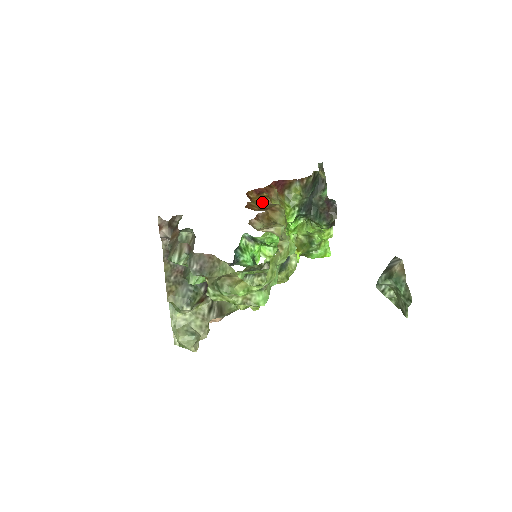
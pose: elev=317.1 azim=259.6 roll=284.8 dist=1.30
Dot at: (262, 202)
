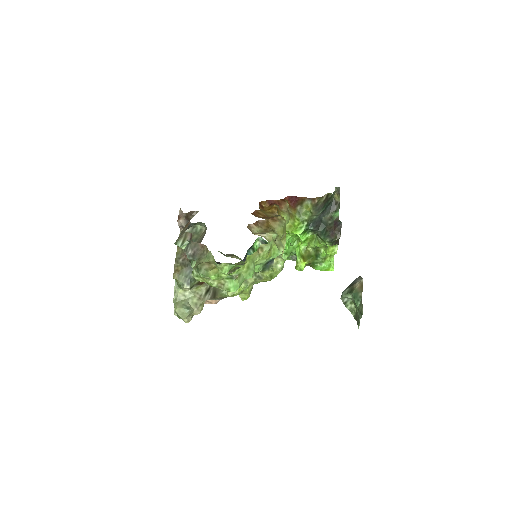
Dot at: (270, 212)
